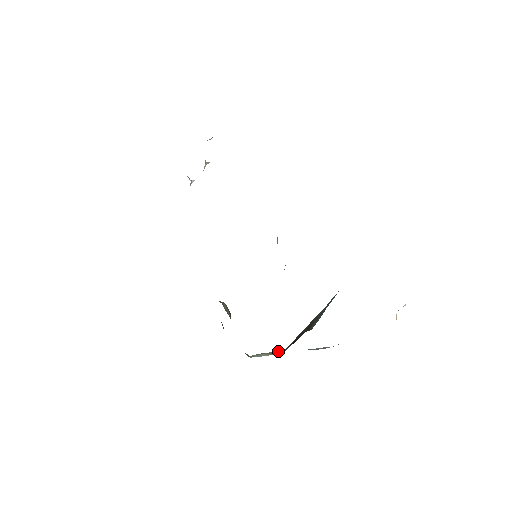
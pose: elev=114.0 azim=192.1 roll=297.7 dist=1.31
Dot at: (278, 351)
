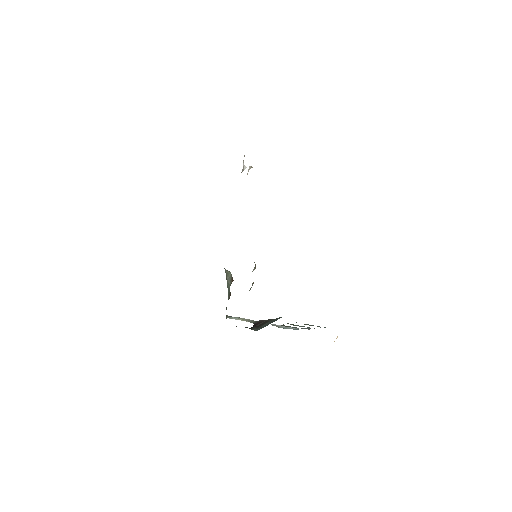
Dot at: (252, 320)
